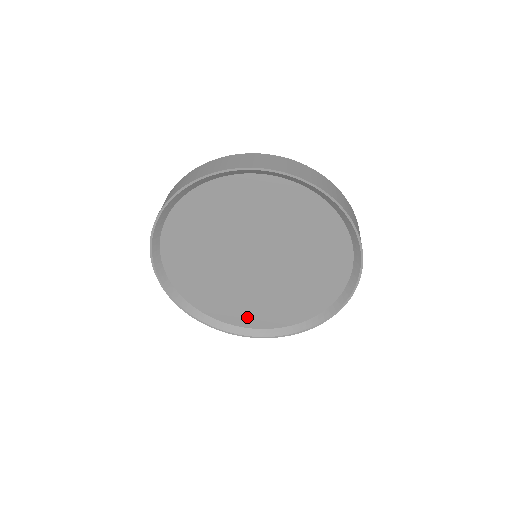
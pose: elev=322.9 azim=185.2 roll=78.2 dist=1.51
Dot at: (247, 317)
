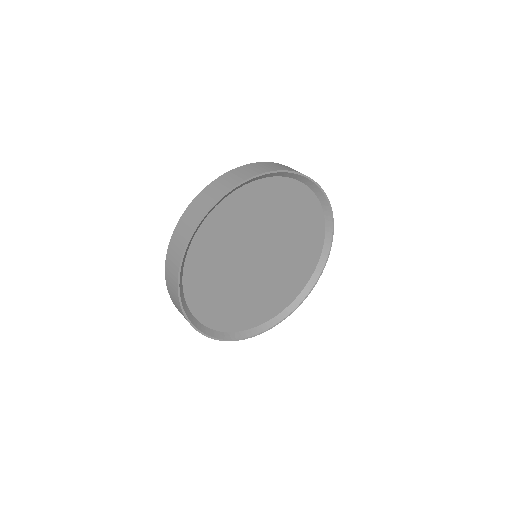
Dot at: (244, 319)
